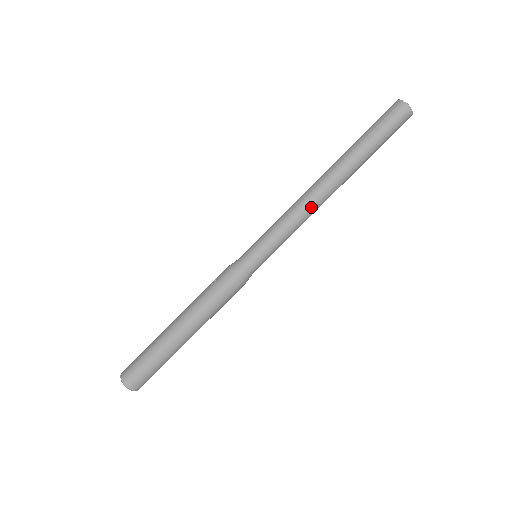
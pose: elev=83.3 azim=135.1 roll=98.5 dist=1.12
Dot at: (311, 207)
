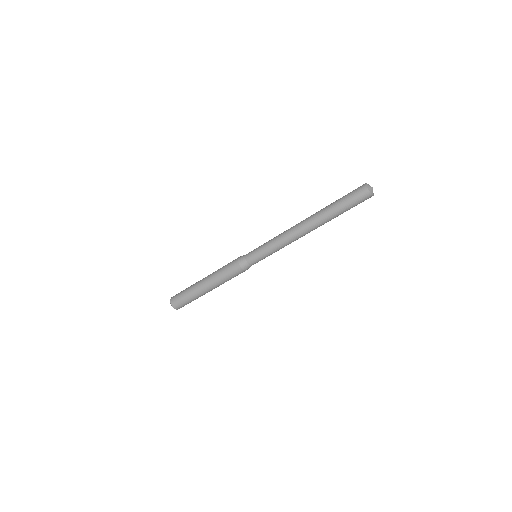
Dot at: (294, 240)
